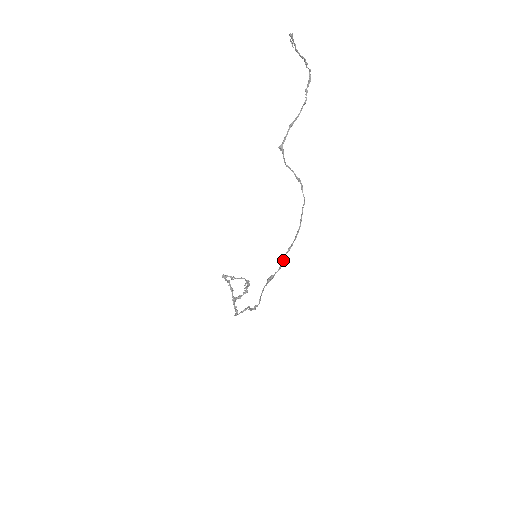
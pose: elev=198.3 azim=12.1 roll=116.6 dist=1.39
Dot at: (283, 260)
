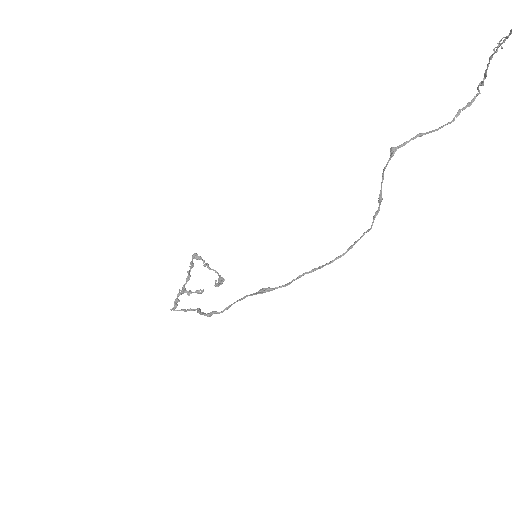
Dot at: (298, 278)
